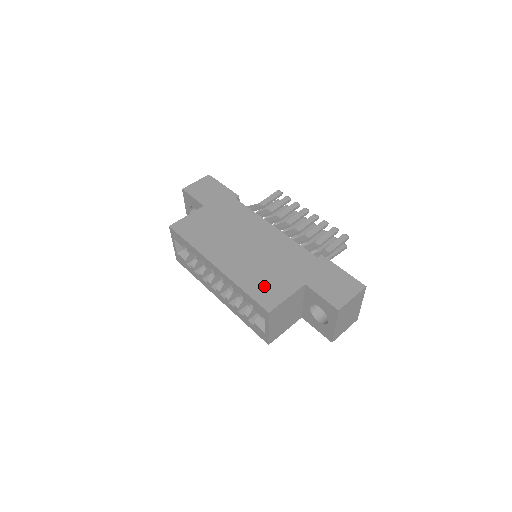
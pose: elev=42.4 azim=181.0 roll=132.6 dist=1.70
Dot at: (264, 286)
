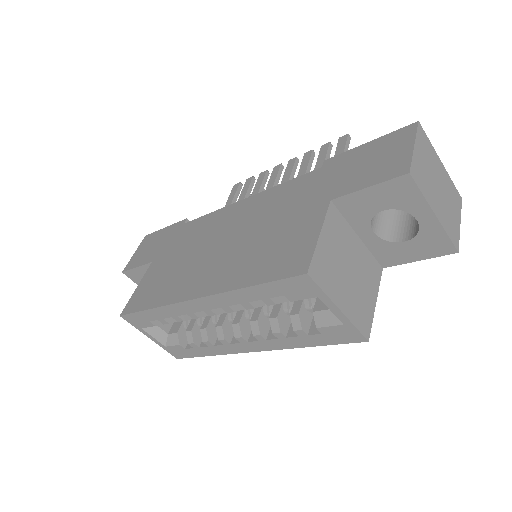
Dot at: (275, 255)
